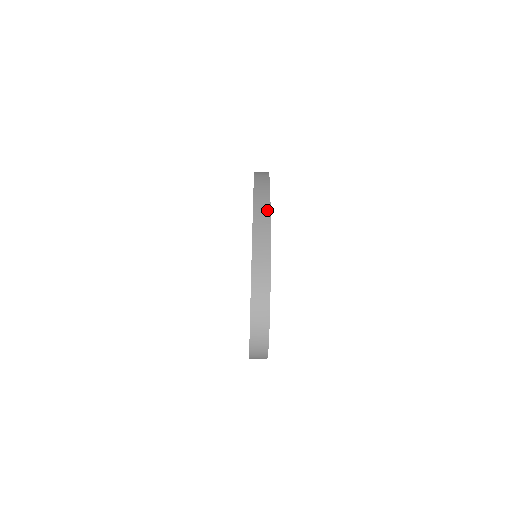
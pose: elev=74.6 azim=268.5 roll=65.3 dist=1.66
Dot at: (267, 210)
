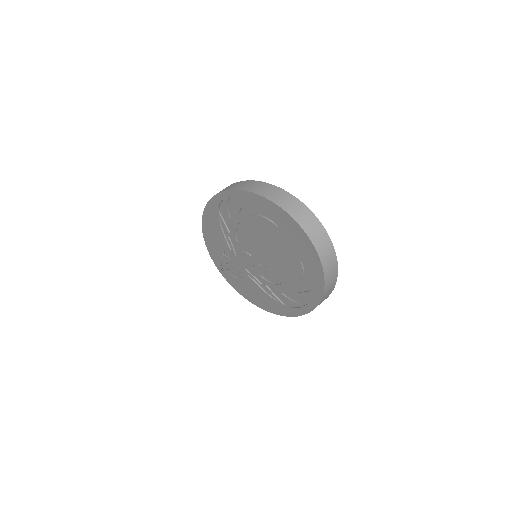
Dot at: (228, 186)
